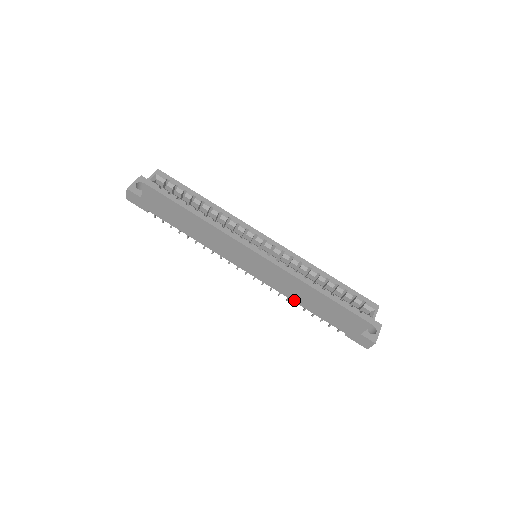
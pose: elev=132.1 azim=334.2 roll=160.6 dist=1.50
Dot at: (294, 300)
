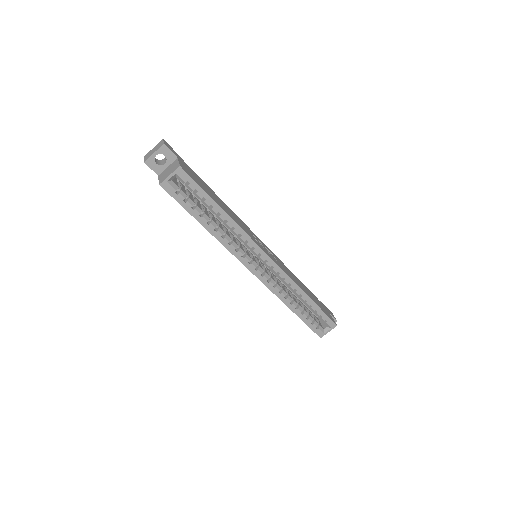
Dot at: occluded
